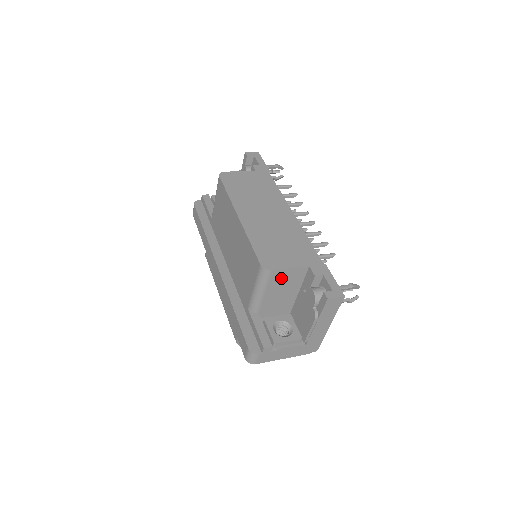
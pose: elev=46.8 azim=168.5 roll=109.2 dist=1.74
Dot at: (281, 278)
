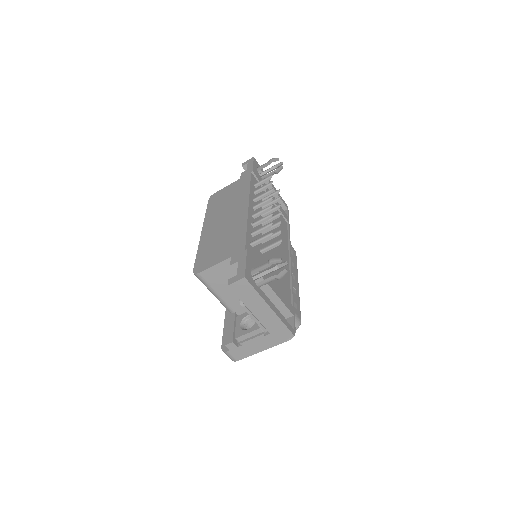
Dot at: (217, 276)
